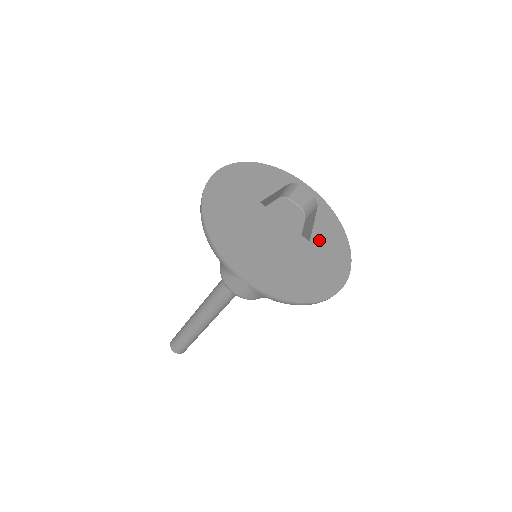
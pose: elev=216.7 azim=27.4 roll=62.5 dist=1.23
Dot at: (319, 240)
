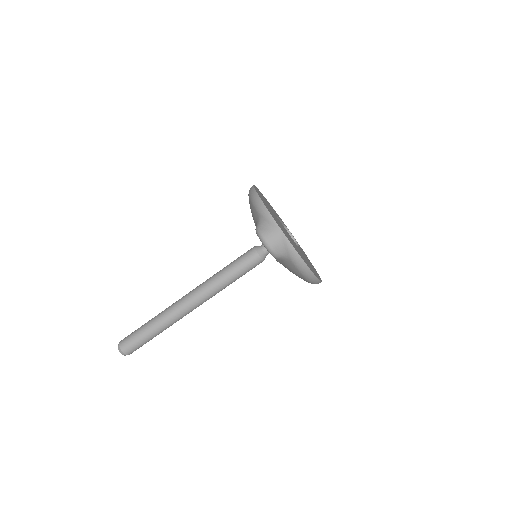
Dot at: occluded
